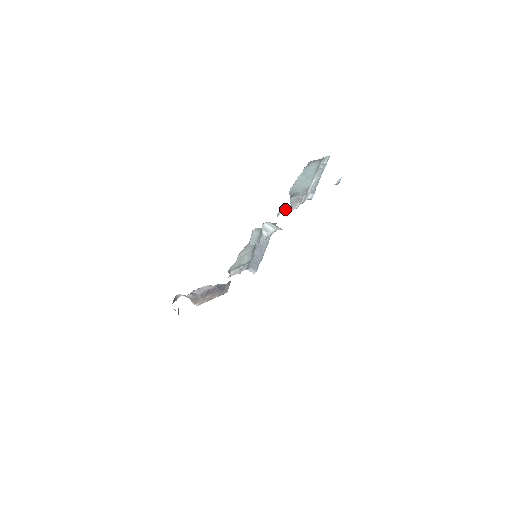
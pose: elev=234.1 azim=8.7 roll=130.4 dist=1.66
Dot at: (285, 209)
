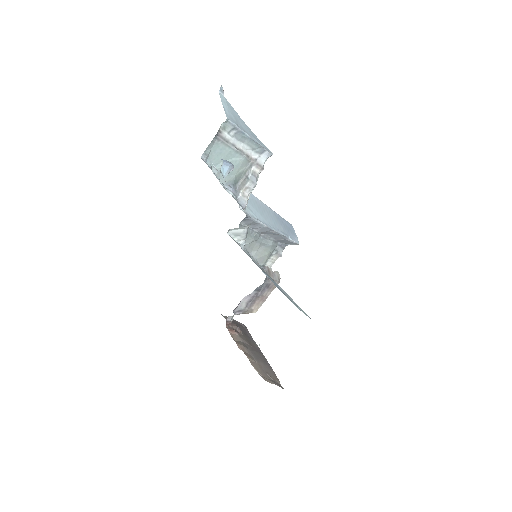
Dot at: occluded
